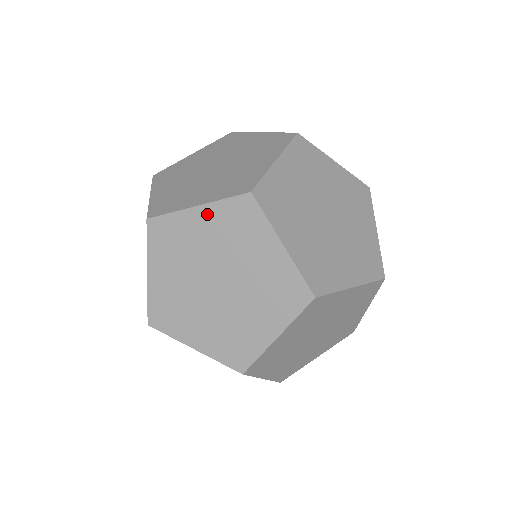
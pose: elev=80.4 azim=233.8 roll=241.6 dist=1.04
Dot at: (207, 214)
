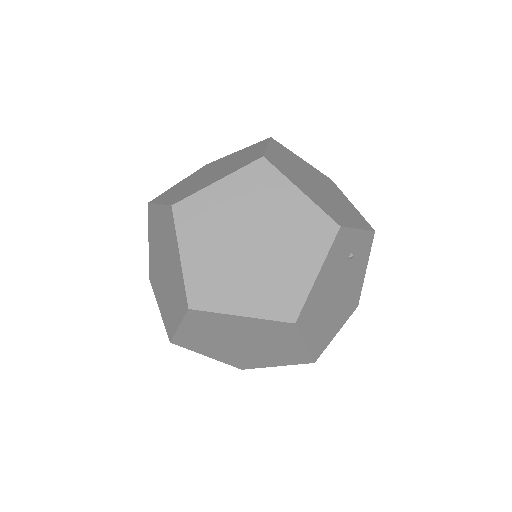
Dot at: (161, 213)
